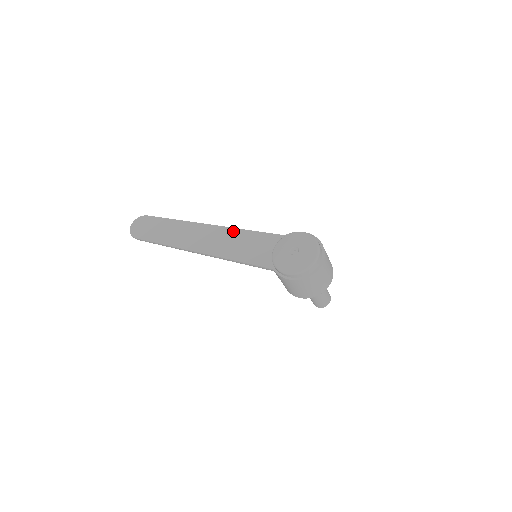
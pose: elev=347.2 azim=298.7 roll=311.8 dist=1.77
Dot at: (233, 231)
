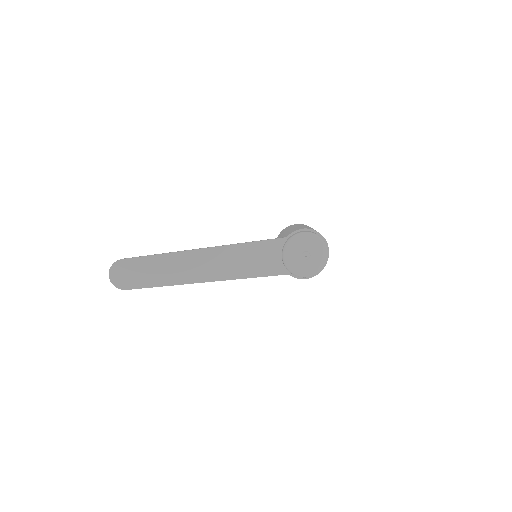
Dot at: (234, 248)
